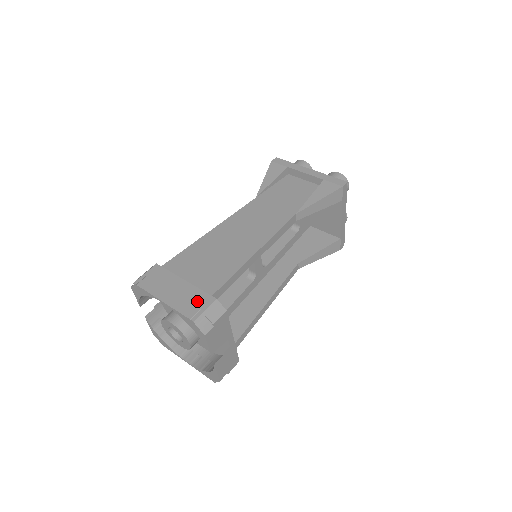
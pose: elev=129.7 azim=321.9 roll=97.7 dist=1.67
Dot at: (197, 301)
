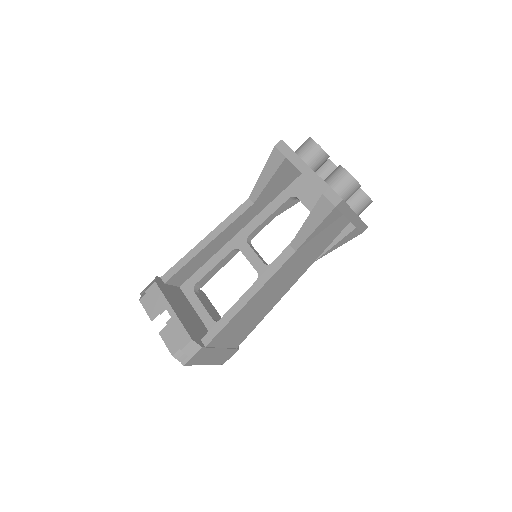
Dot at: (227, 356)
